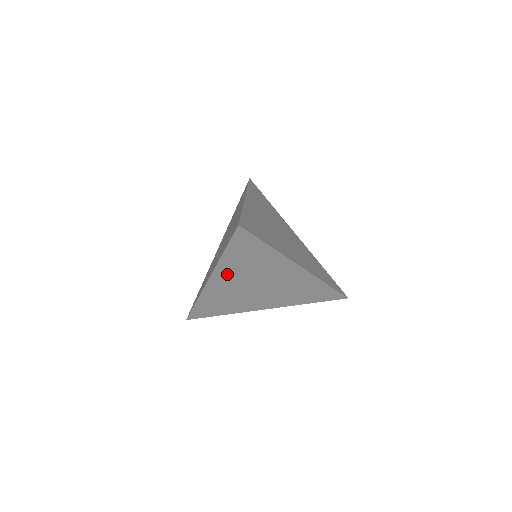
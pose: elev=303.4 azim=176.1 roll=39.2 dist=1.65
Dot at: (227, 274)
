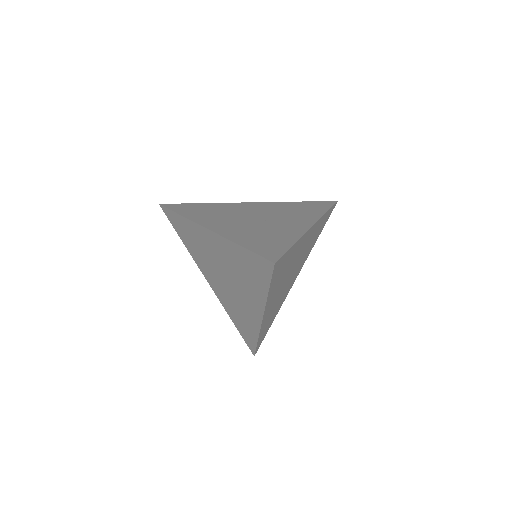
Dot at: (221, 247)
